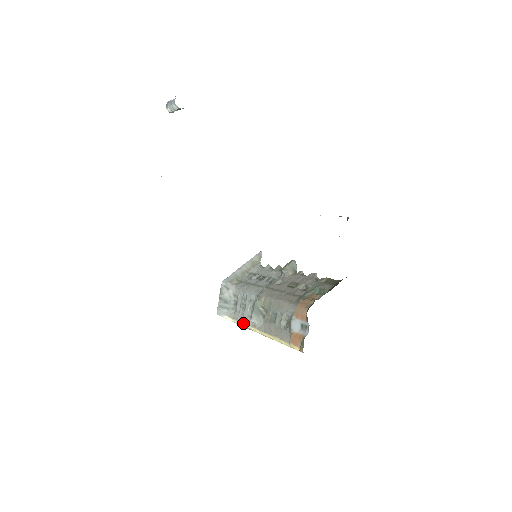
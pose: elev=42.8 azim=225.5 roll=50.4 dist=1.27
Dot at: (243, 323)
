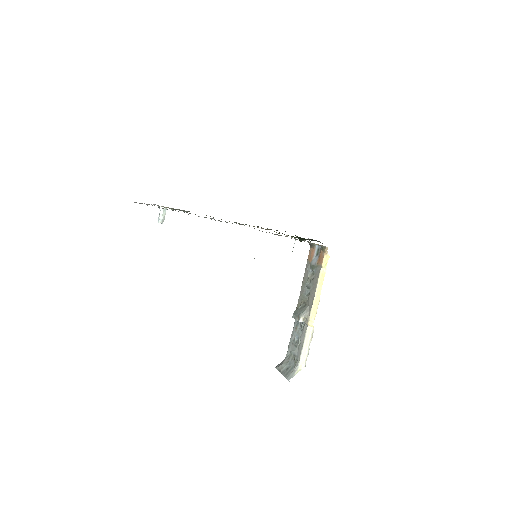
Dot at: (304, 341)
